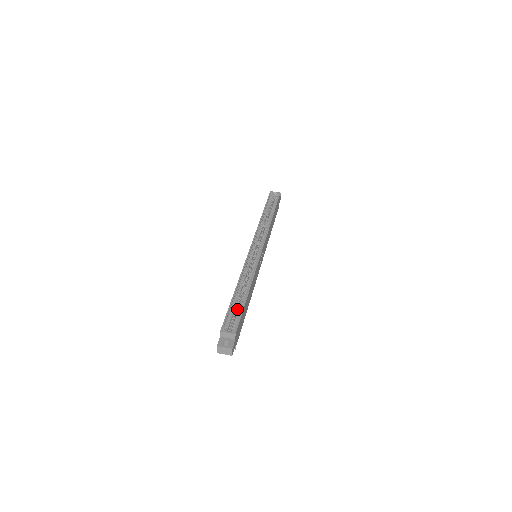
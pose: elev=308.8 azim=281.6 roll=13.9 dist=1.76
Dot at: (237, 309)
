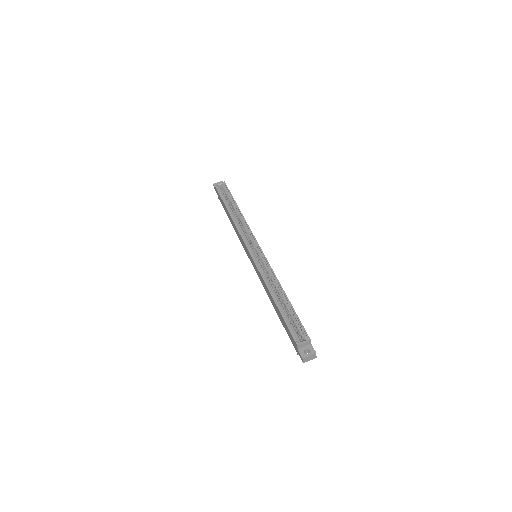
Dot at: (289, 316)
